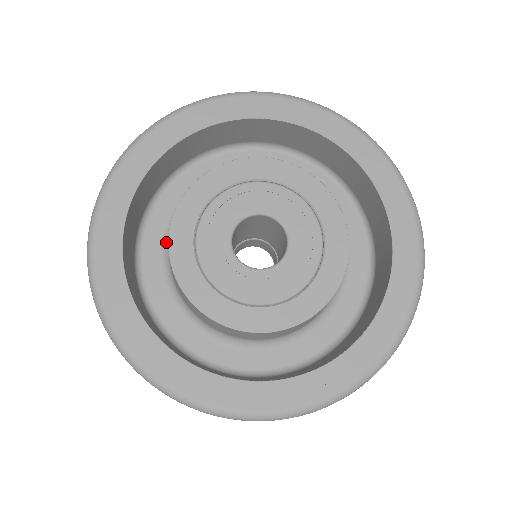
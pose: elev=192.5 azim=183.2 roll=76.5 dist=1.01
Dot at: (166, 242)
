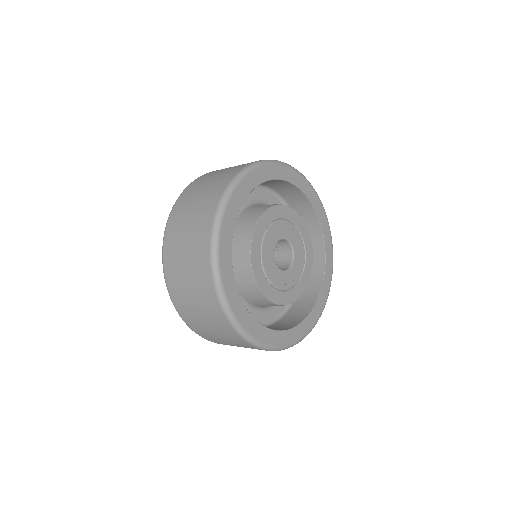
Dot at: occluded
